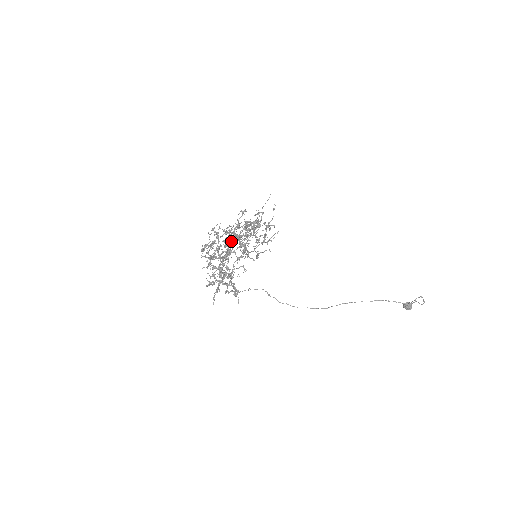
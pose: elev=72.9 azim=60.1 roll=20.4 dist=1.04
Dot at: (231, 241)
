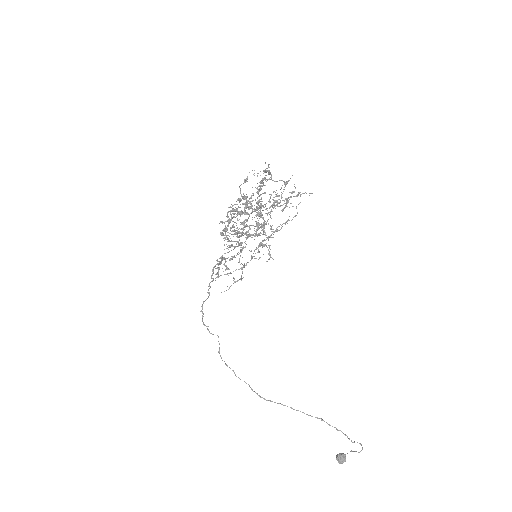
Dot at: occluded
